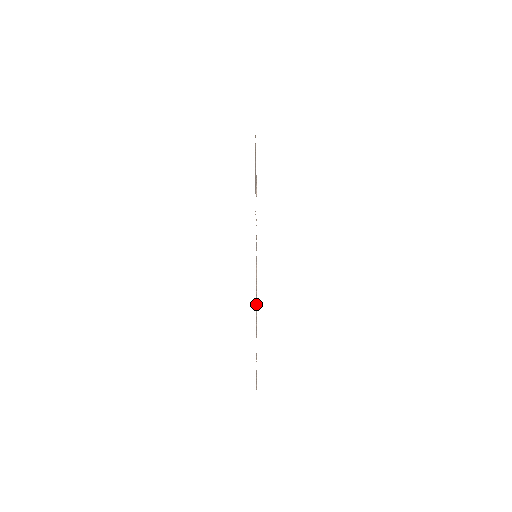
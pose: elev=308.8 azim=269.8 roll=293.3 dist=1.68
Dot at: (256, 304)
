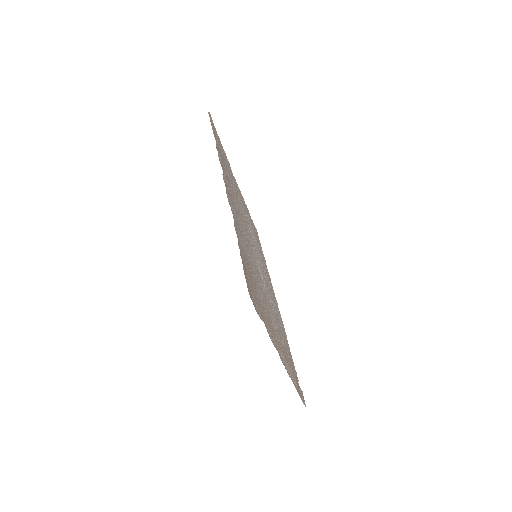
Dot at: occluded
